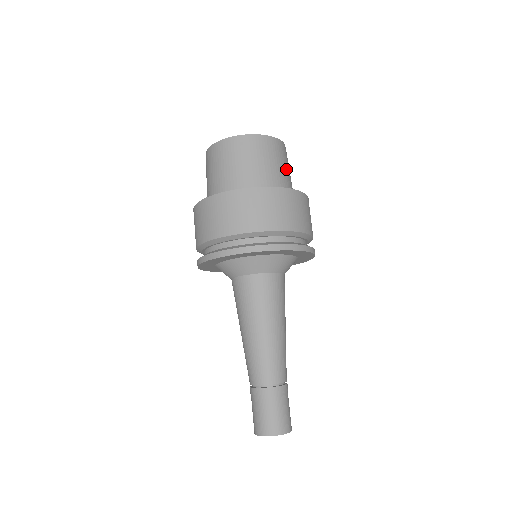
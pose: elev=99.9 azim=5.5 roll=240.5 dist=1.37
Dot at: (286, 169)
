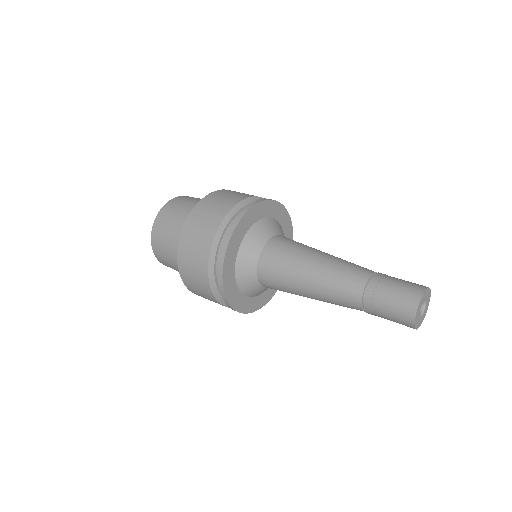
Dot at: occluded
